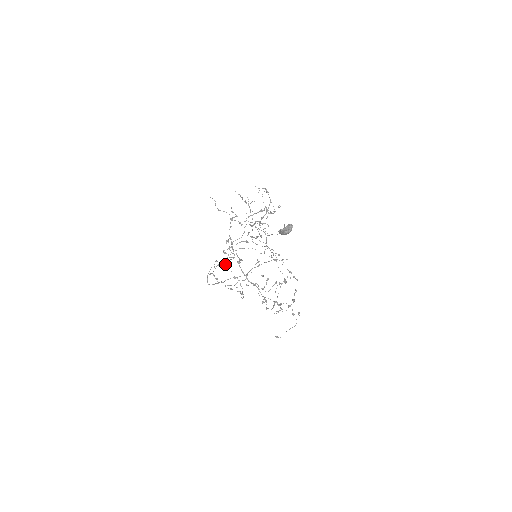
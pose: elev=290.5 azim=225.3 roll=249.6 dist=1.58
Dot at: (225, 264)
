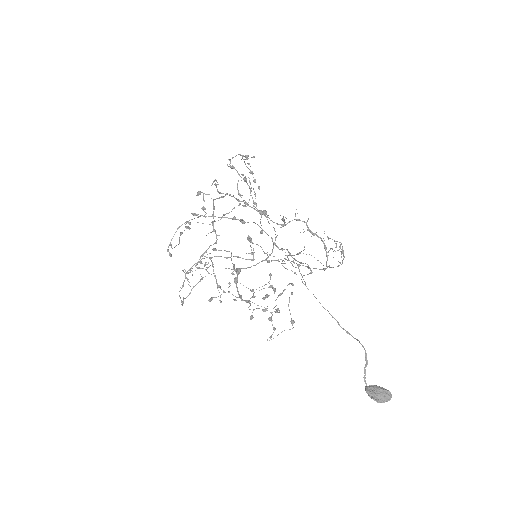
Dot at: (206, 264)
